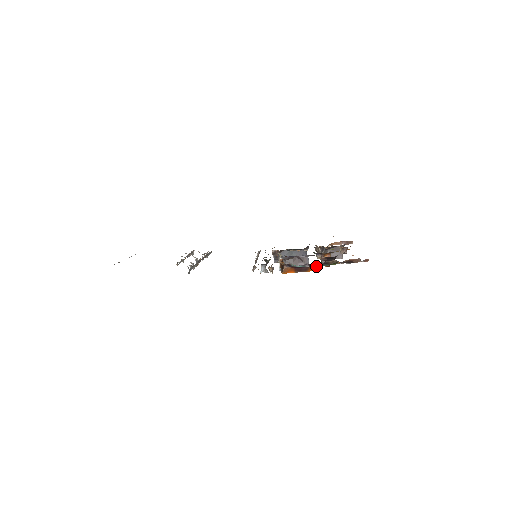
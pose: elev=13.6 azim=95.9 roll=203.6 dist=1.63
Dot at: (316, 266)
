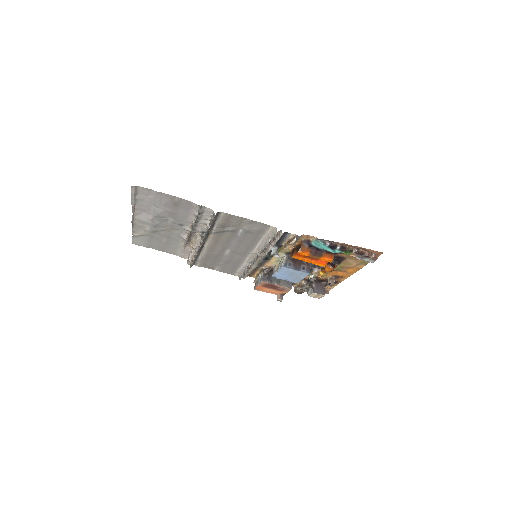
Dot at: (333, 248)
